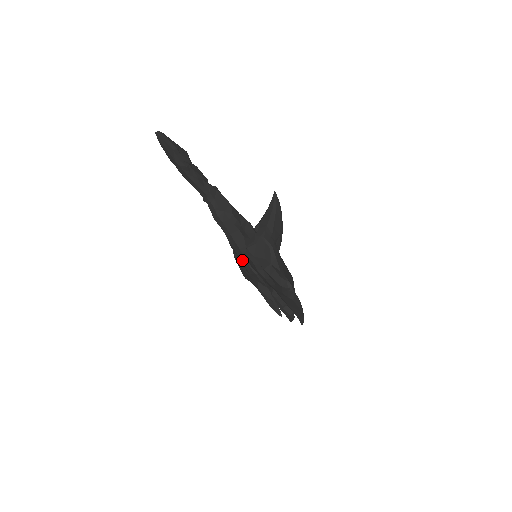
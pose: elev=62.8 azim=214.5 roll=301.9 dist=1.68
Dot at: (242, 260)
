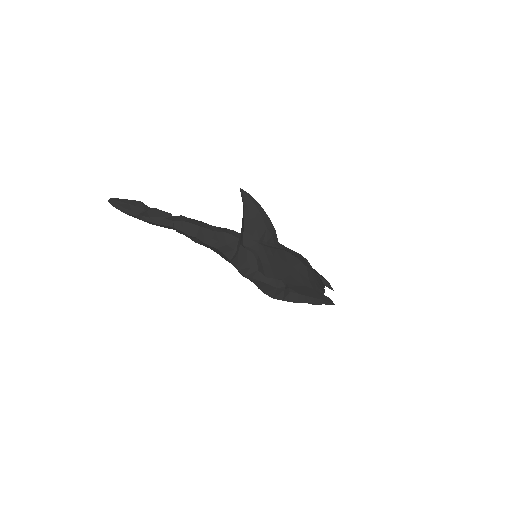
Dot at: occluded
